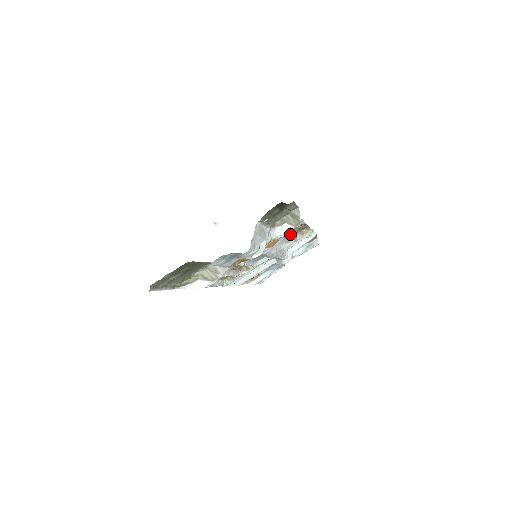
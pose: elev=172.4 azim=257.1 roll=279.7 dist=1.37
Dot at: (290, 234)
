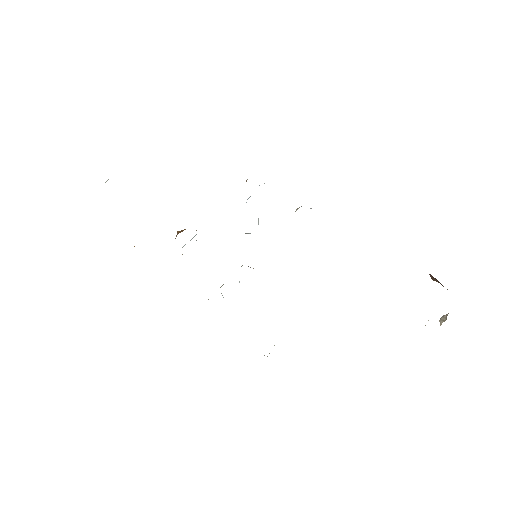
Dot at: occluded
